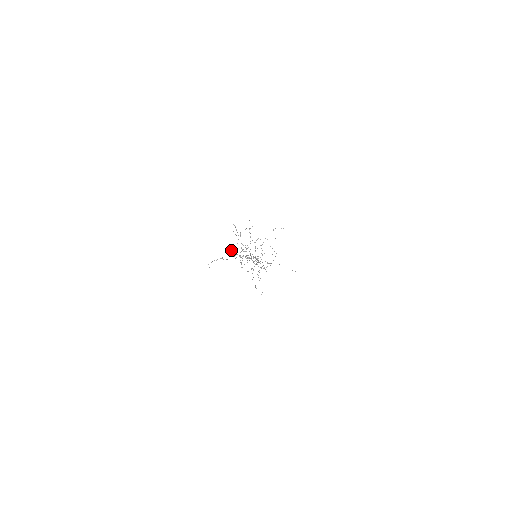
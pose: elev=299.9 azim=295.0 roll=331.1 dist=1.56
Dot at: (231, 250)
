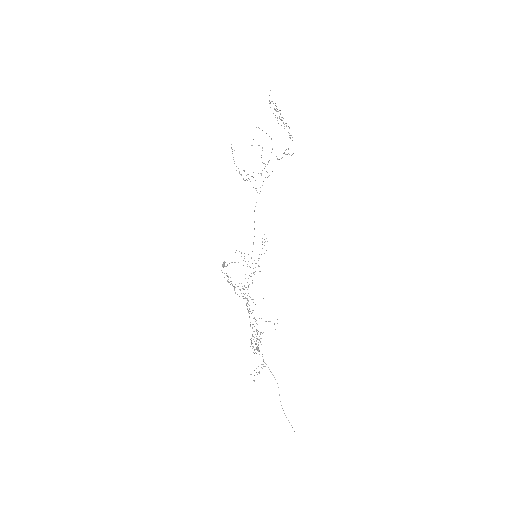
Dot at: (251, 145)
